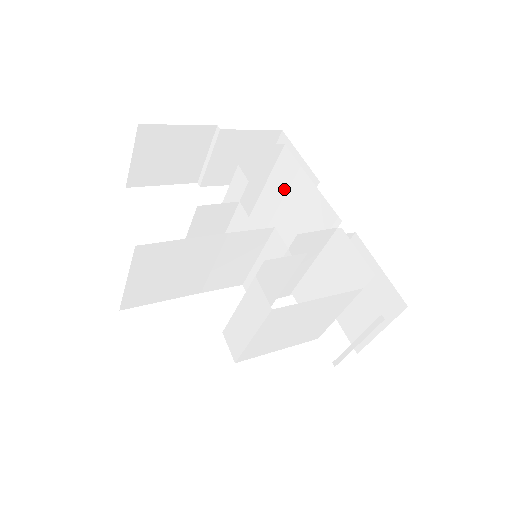
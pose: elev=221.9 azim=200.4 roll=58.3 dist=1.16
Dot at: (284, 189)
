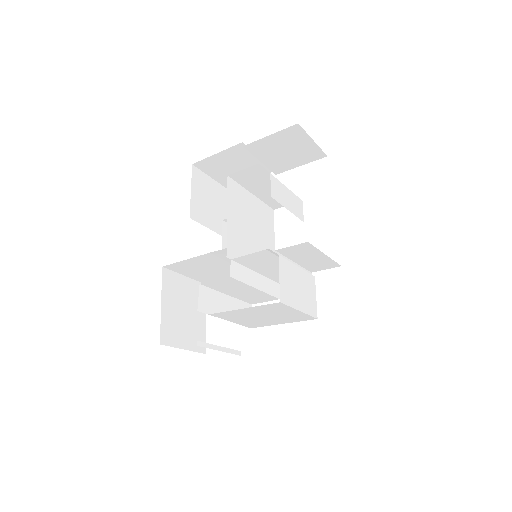
Dot at: (275, 197)
